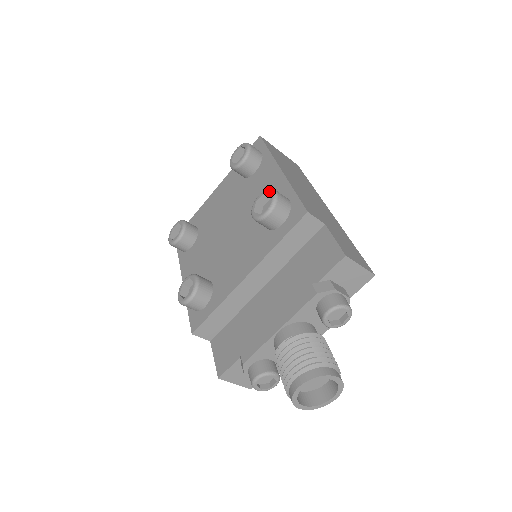
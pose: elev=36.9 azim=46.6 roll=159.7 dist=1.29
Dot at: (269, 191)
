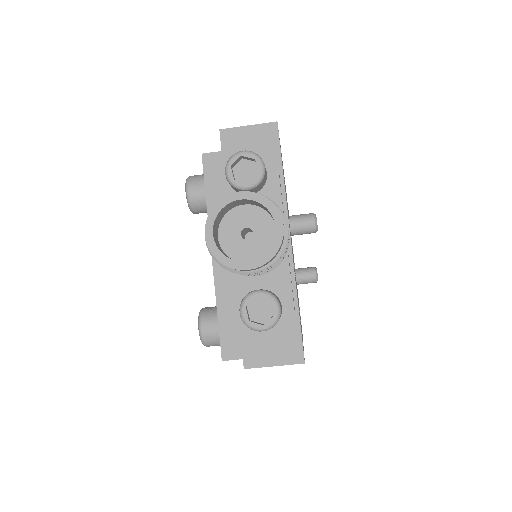
Dot at: occluded
